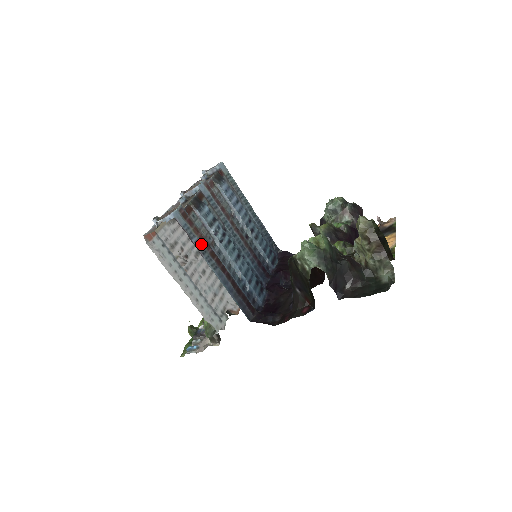
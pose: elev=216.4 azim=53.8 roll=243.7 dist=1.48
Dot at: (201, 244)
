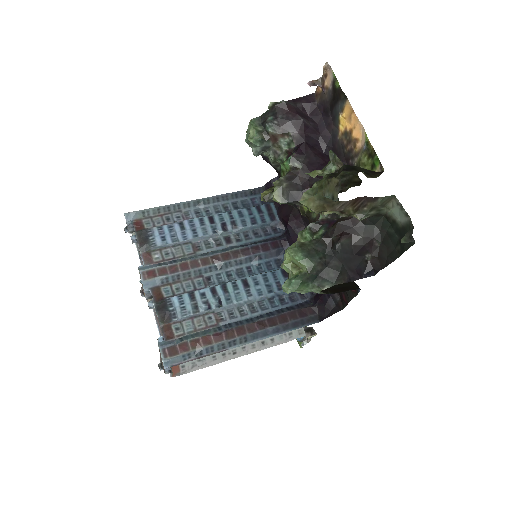
Dot at: (212, 346)
